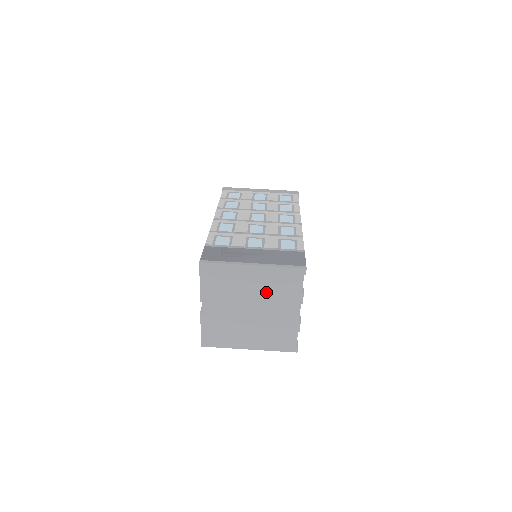
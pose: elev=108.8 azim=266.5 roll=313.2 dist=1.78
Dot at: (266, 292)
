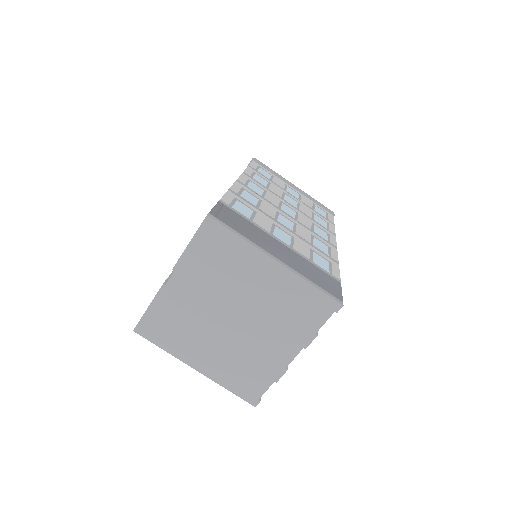
Dot at: (269, 307)
